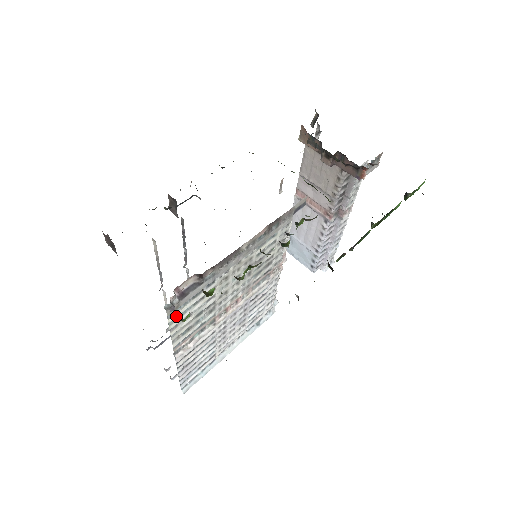
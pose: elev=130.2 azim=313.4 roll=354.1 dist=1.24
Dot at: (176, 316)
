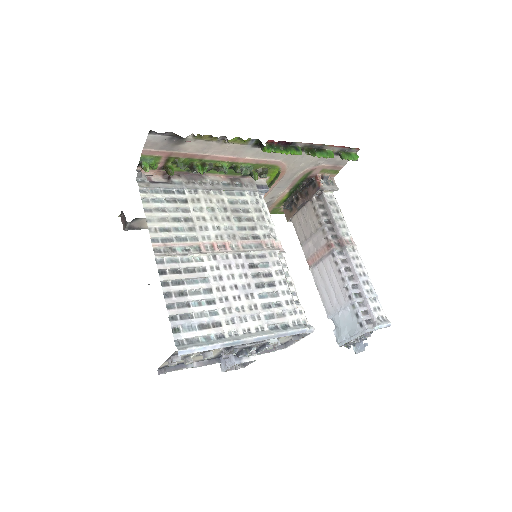
Dot at: (149, 197)
